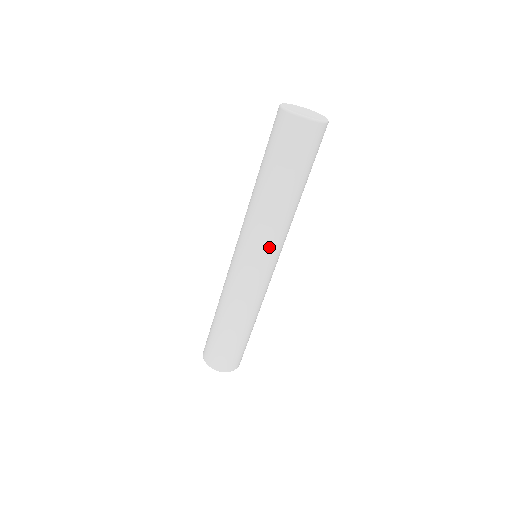
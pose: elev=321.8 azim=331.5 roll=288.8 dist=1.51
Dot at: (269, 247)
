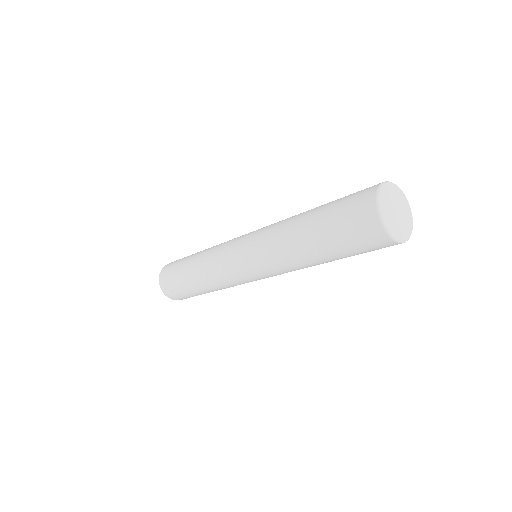
Dot at: (262, 265)
